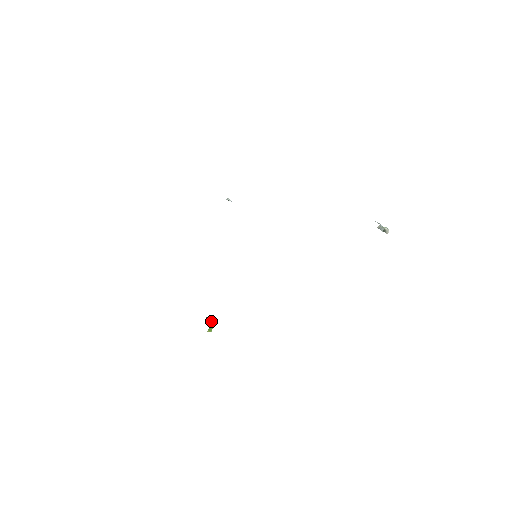
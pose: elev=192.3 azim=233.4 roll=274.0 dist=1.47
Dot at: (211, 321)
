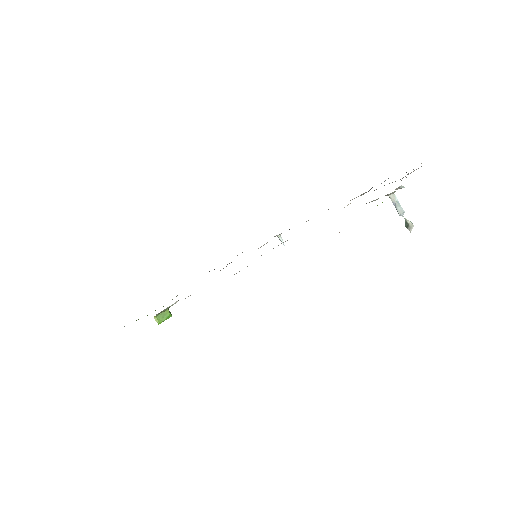
Dot at: (167, 311)
